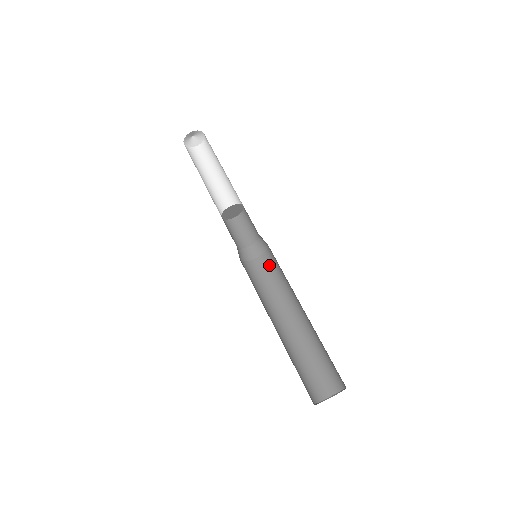
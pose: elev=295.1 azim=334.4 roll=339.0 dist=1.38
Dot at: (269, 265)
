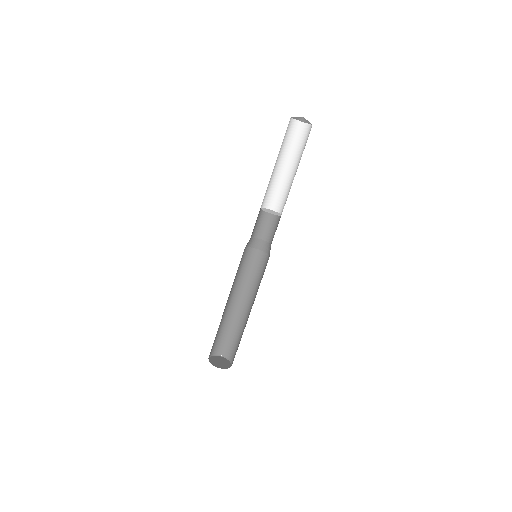
Dot at: occluded
